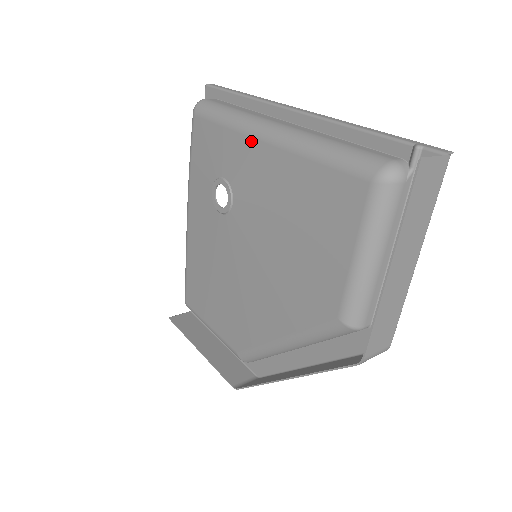
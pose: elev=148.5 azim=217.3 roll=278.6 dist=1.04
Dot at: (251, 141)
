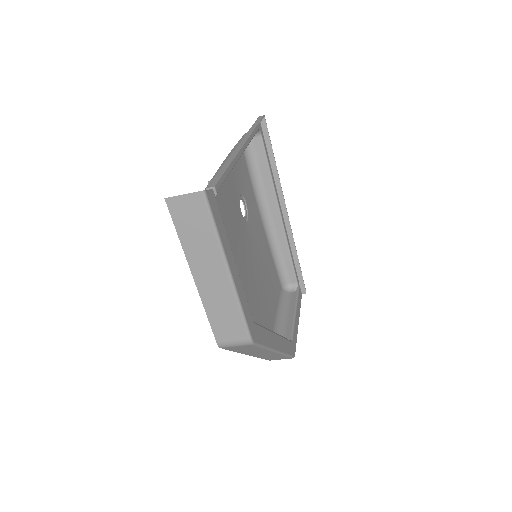
Dot at: occluded
